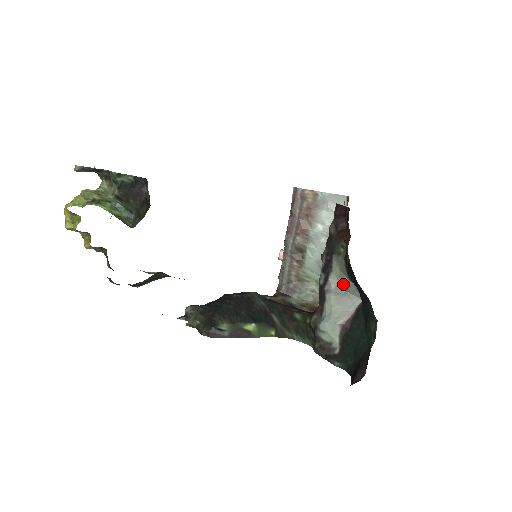
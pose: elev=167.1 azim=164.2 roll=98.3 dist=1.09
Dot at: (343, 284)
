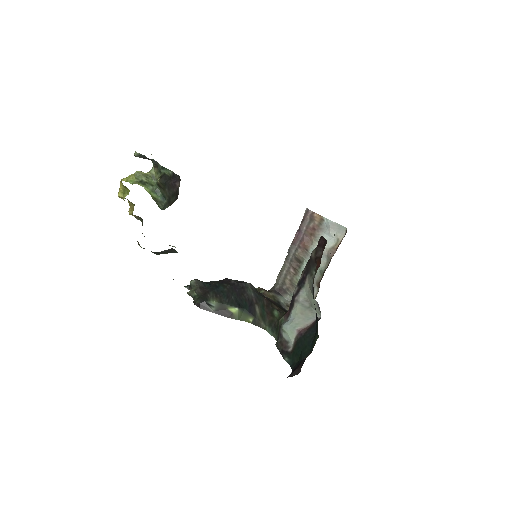
Dot at: (309, 299)
